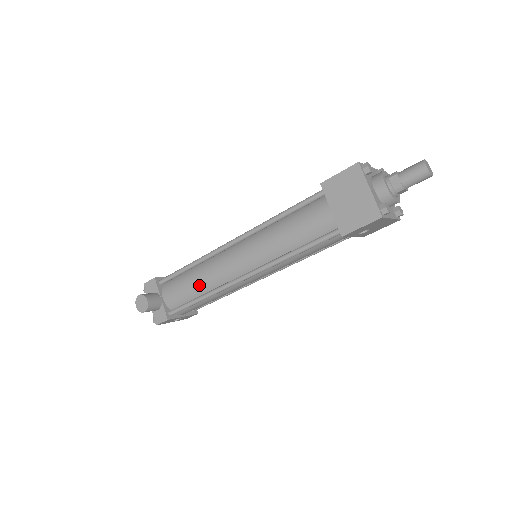
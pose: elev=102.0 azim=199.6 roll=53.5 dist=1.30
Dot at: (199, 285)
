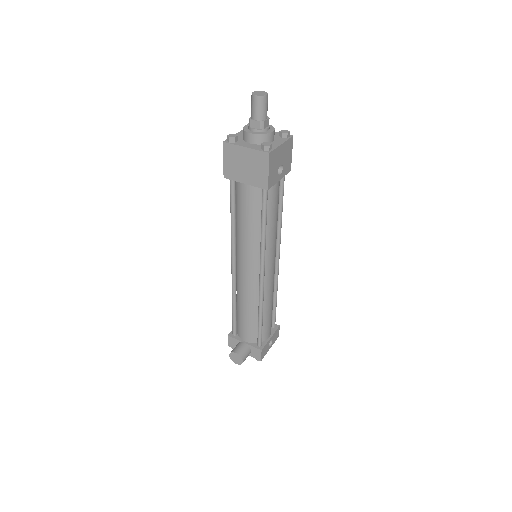
Dot at: (250, 310)
